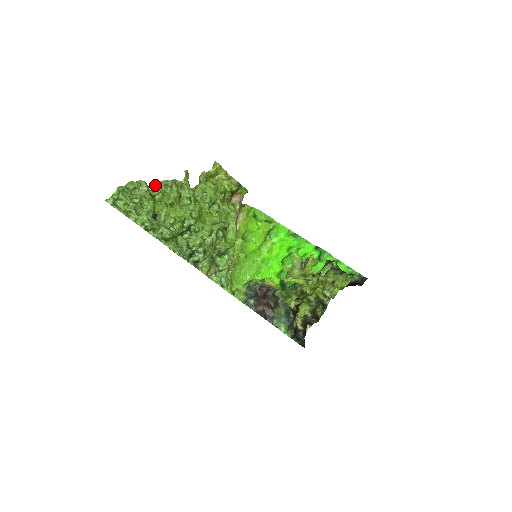
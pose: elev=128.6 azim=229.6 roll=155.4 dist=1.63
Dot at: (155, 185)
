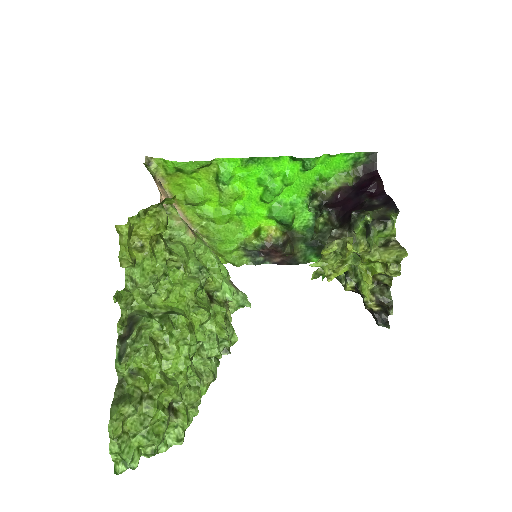
Dot at: (118, 372)
